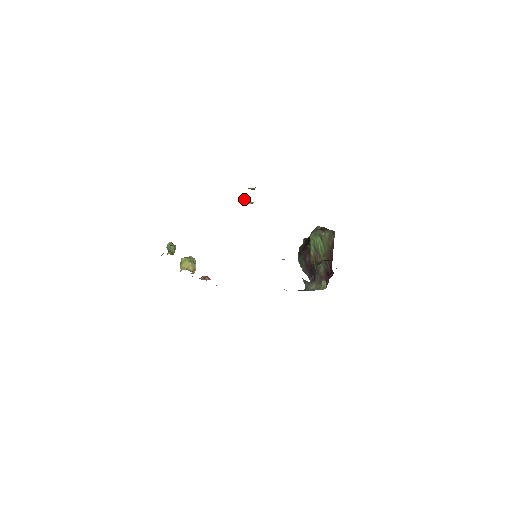
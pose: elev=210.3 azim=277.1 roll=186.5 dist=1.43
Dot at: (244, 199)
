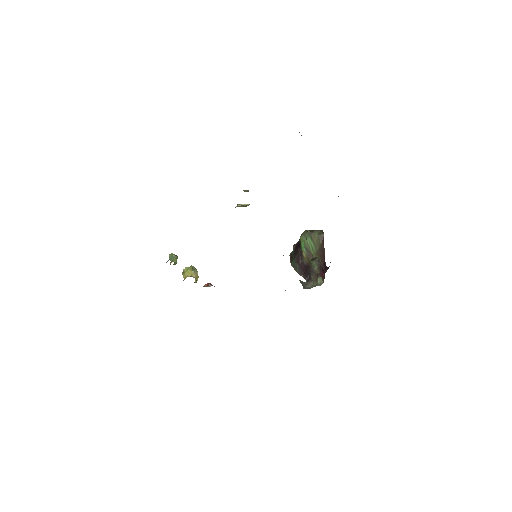
Dot at: (238, 204)
